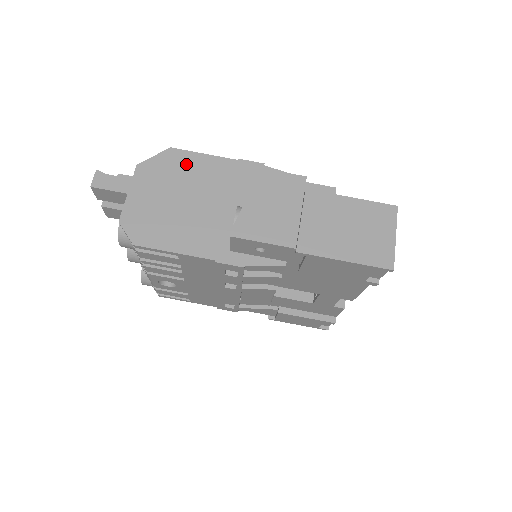
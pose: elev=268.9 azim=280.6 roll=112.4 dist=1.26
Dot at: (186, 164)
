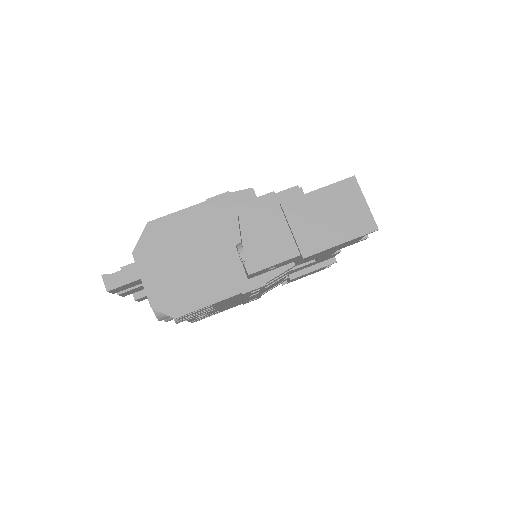
Dot at: (169, 229)
